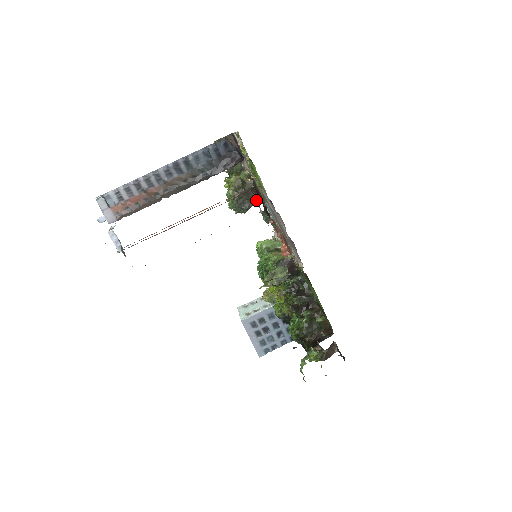
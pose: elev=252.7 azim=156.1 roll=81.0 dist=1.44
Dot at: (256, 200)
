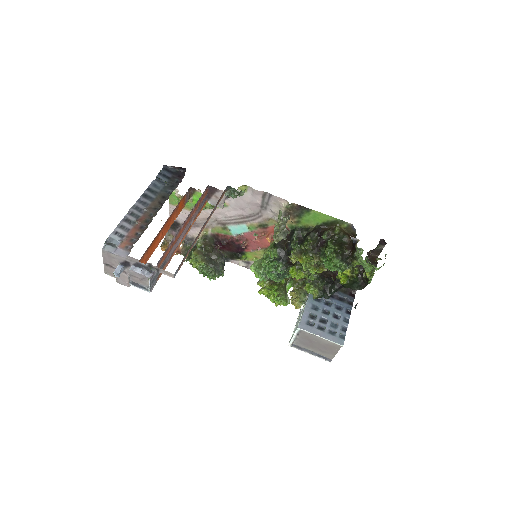
Dot at: (217, 196)
